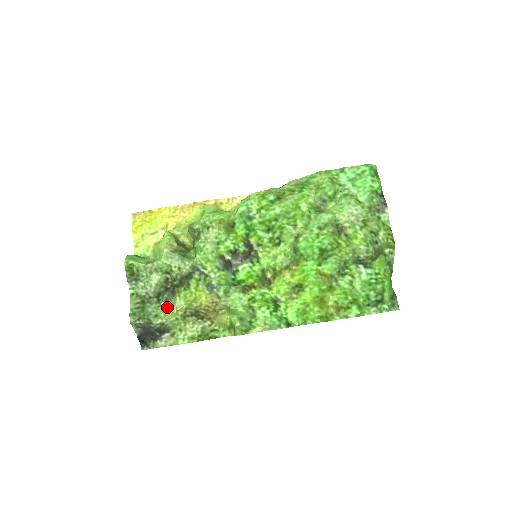
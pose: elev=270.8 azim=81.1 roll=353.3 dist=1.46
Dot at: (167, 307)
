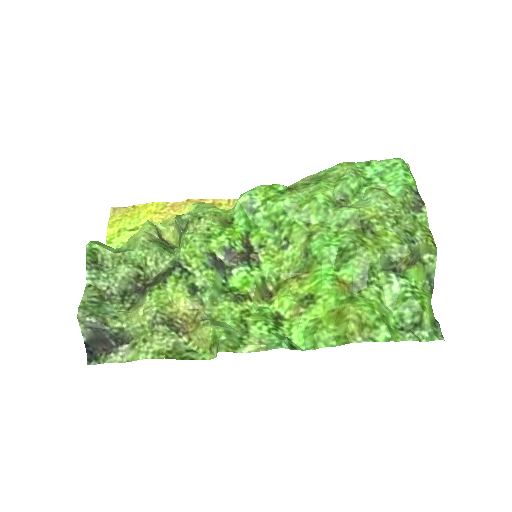
Dot at: (132, 310)
